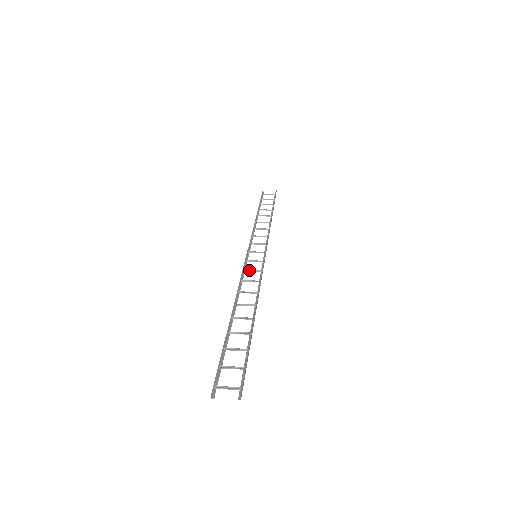
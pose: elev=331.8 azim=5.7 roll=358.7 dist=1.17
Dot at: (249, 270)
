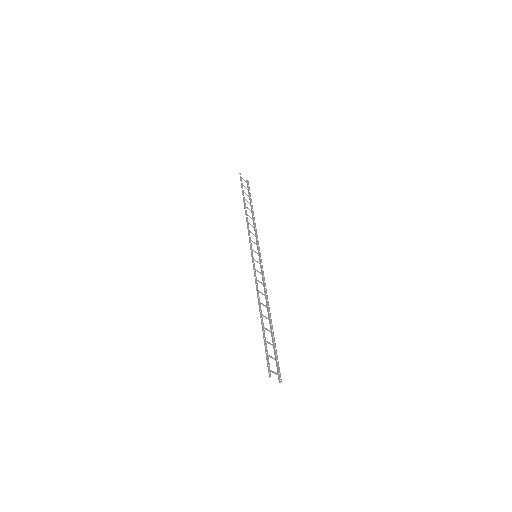
Dot at: occluded
